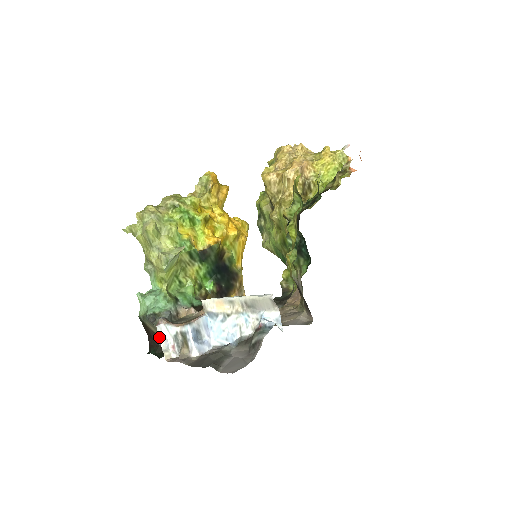
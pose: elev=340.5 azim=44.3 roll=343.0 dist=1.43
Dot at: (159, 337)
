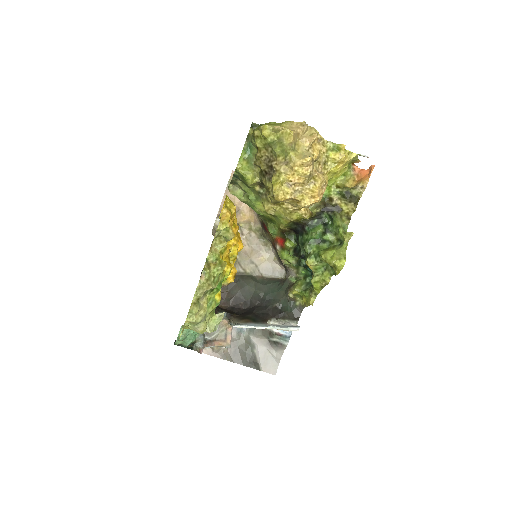
Dot at: occluded
